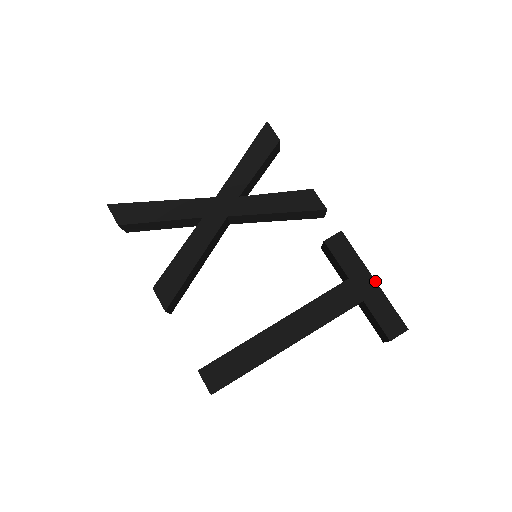
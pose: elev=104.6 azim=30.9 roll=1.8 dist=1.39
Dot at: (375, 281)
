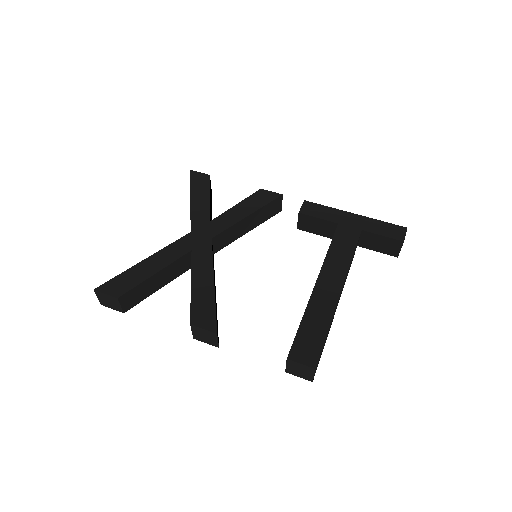
Dot at: (357, 214)
